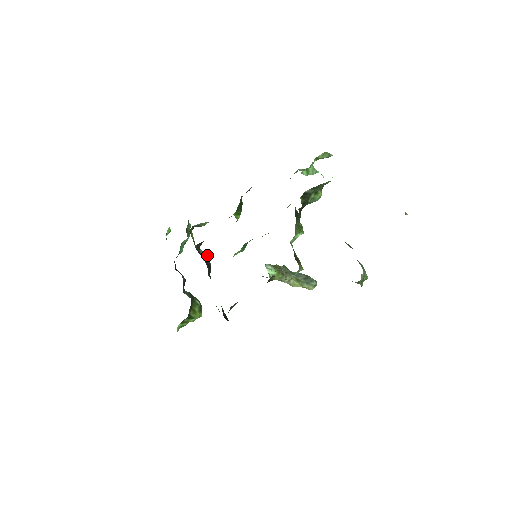
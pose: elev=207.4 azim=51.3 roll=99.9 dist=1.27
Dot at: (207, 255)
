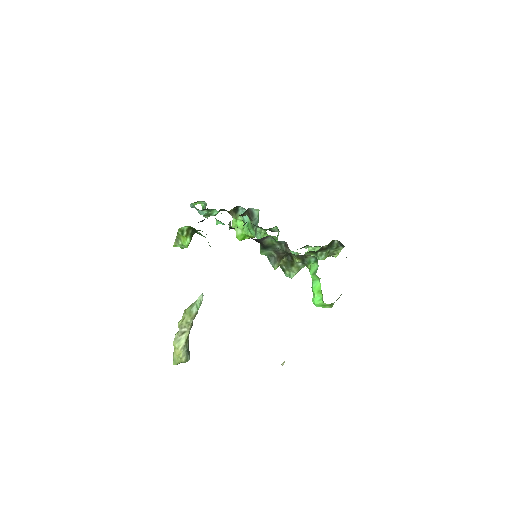
Dot at: (230, 226)
